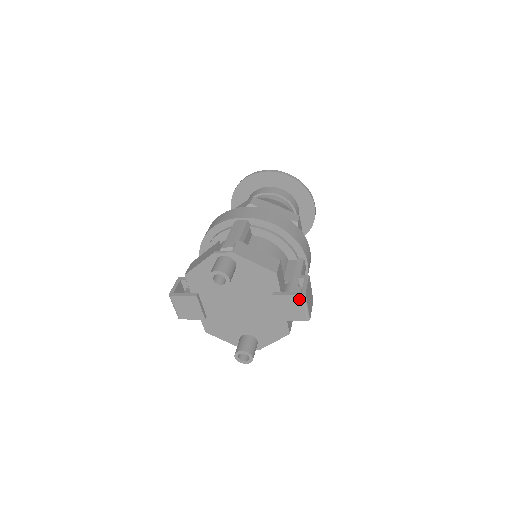
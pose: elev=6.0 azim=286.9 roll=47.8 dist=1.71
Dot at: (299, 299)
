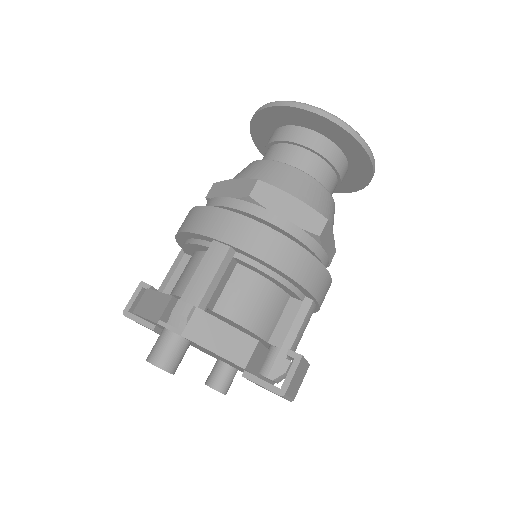
Dot at: occluded
